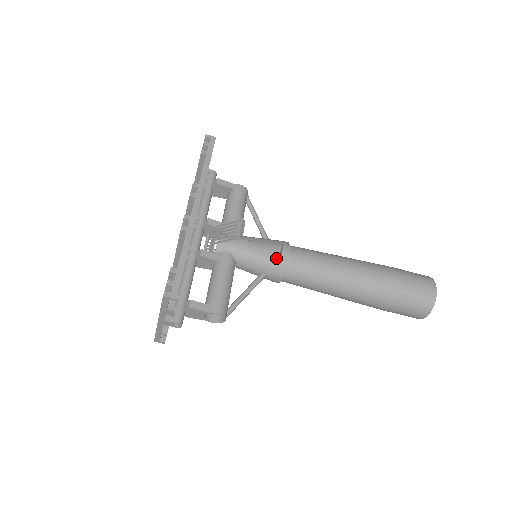
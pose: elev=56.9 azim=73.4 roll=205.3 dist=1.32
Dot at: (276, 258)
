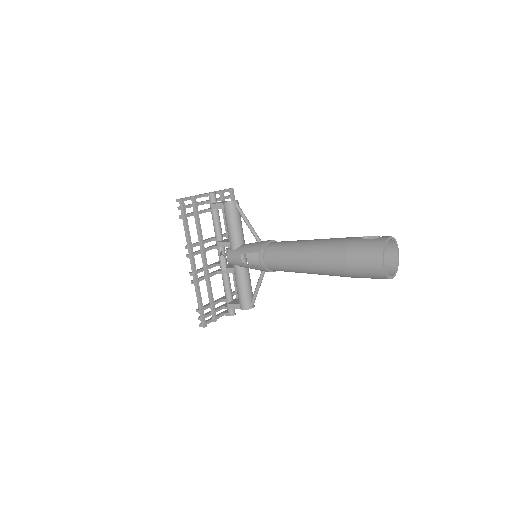
Dot at: occluded
